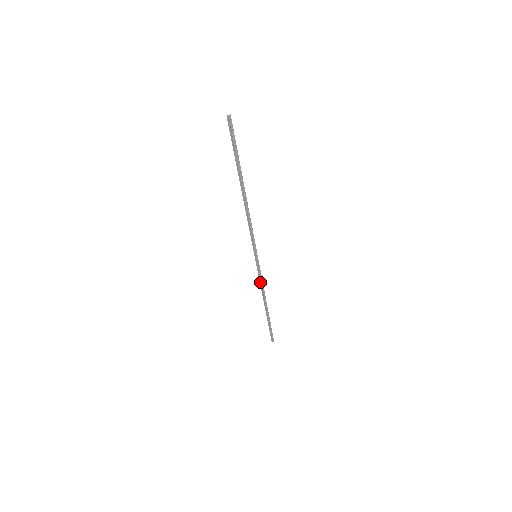
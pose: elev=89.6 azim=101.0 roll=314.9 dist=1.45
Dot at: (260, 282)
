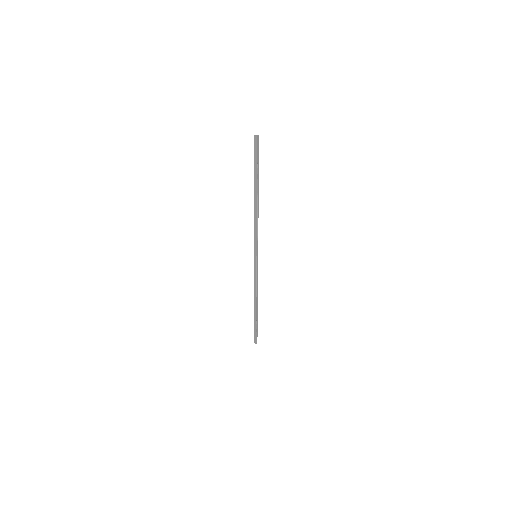
Dot at: (256, 281)
